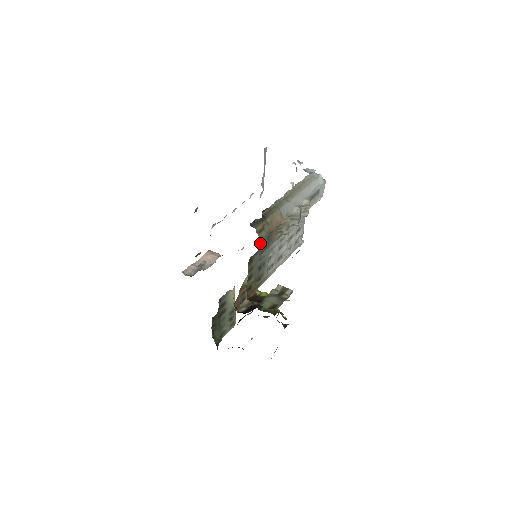
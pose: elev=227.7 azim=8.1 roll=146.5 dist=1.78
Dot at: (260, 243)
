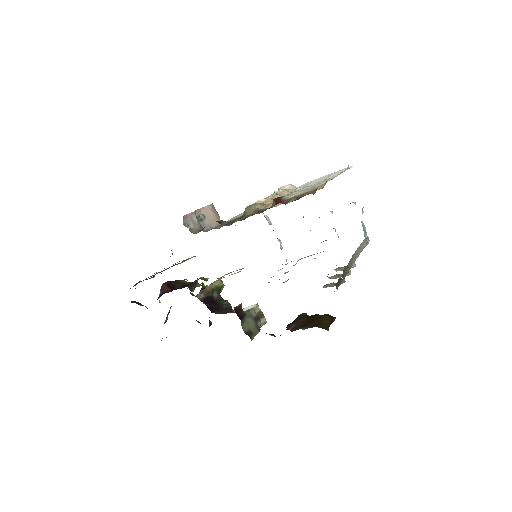
Dot at: occluded
